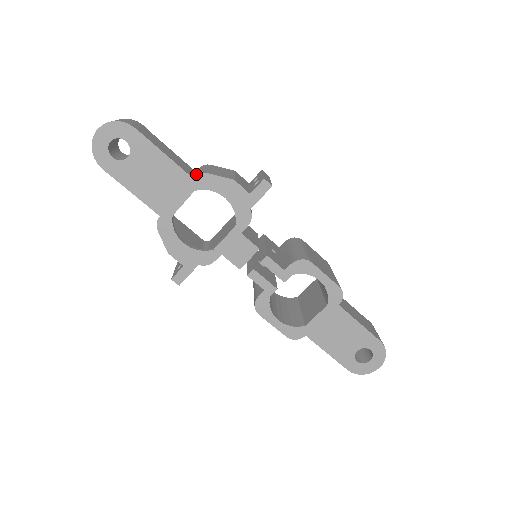
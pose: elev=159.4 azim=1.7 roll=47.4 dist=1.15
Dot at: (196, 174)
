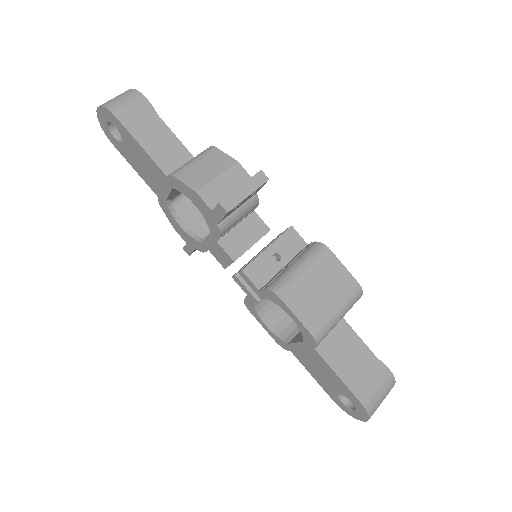
Dot at: (172, 172)
